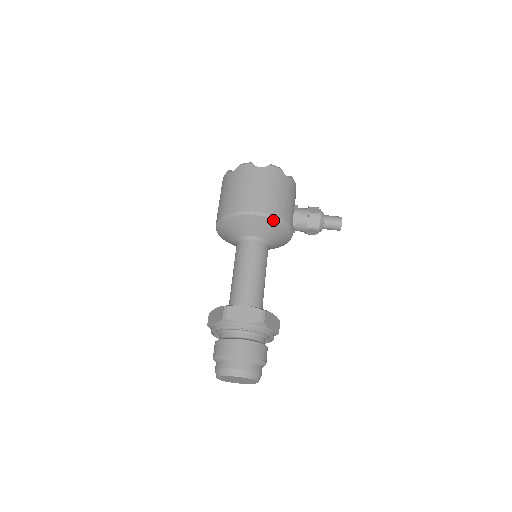
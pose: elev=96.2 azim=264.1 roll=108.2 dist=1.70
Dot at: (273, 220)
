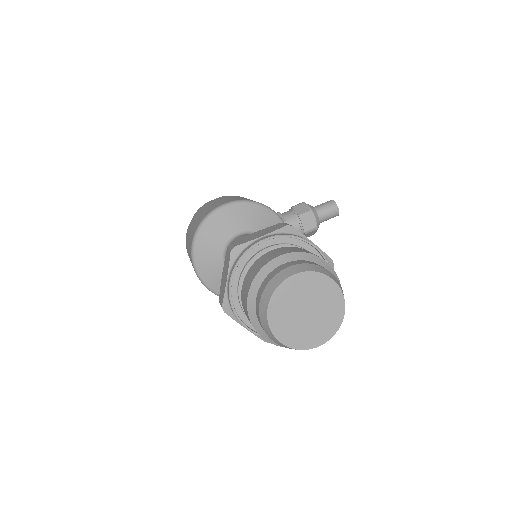
Dot at: (250, 204)
